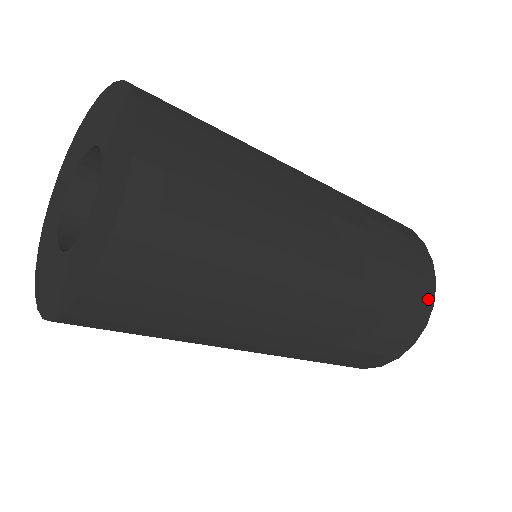
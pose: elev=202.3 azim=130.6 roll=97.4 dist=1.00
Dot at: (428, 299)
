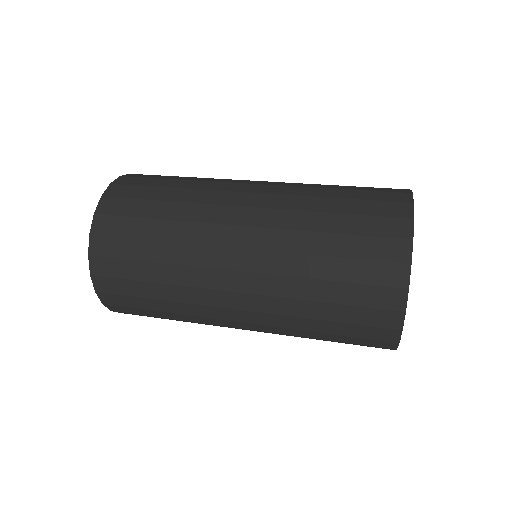
Dot at: (396, 284)
